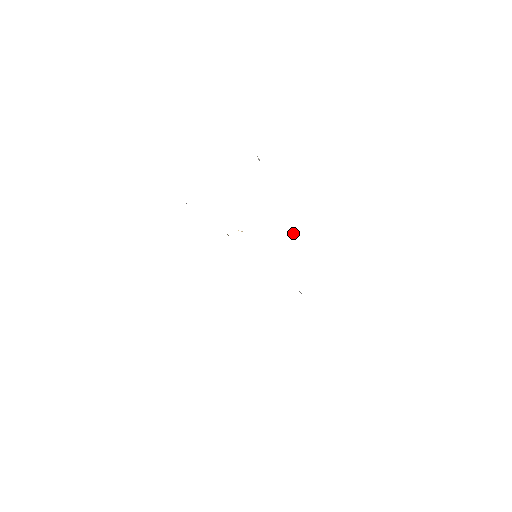
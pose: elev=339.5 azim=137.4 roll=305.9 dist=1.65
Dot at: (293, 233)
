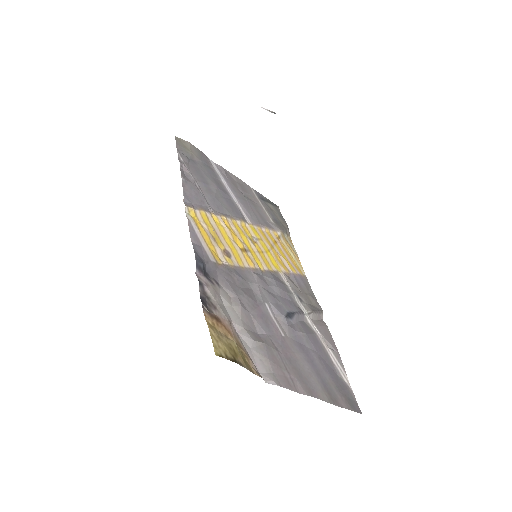
Dot at: (207, 310)
